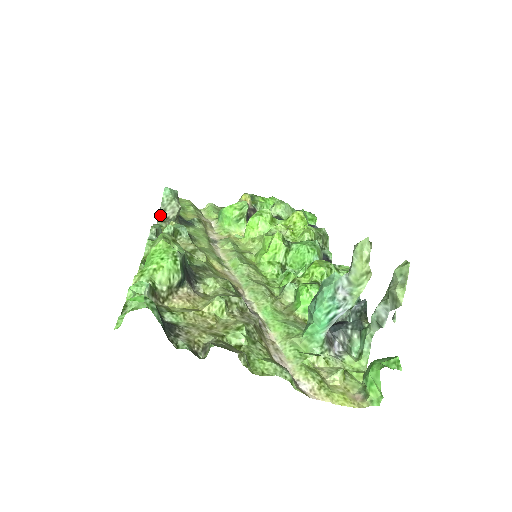
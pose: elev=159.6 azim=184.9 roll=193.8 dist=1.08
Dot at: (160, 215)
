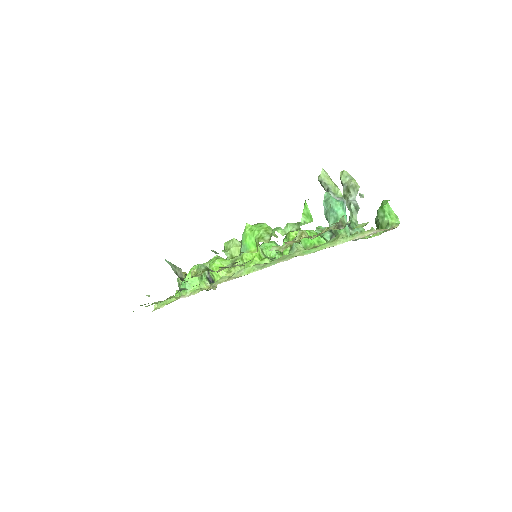
Dot at: occluded
